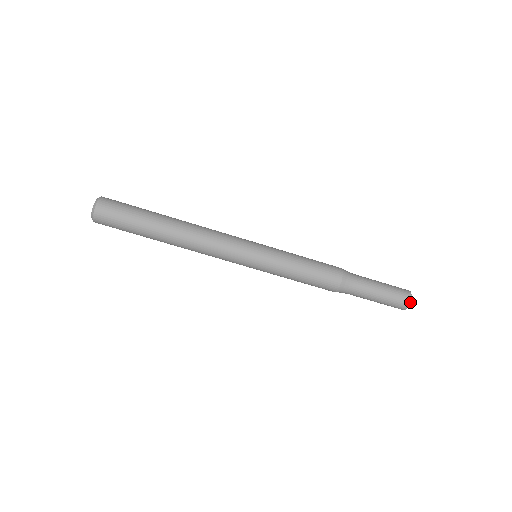
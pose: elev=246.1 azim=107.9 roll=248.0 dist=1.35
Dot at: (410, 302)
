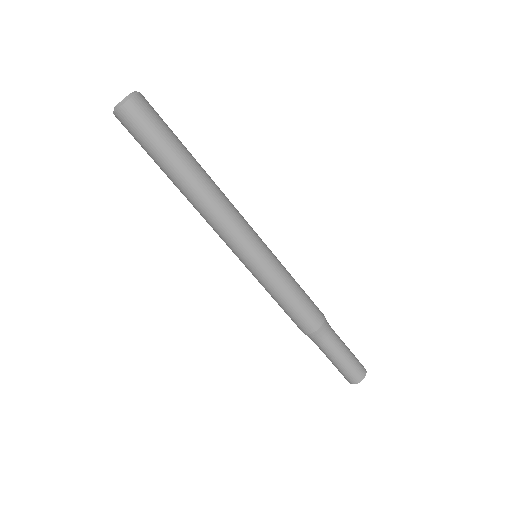
Dot at: occluded
